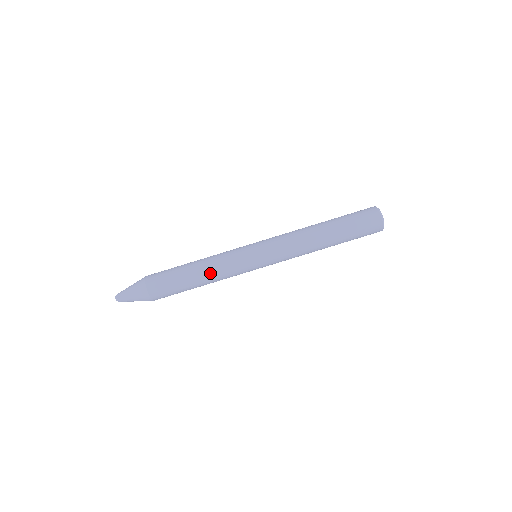
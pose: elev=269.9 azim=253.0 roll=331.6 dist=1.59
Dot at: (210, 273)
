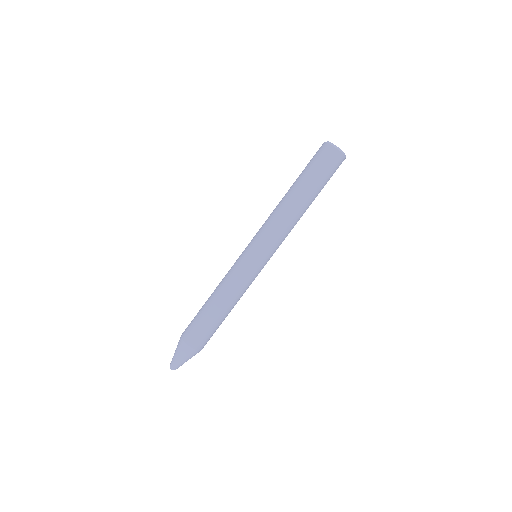
Dot at: (222, 292)
